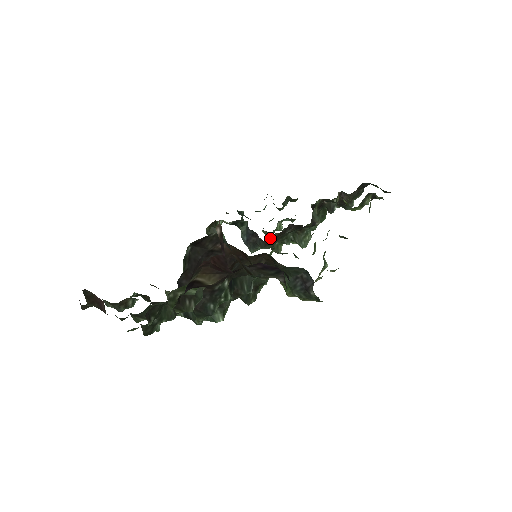
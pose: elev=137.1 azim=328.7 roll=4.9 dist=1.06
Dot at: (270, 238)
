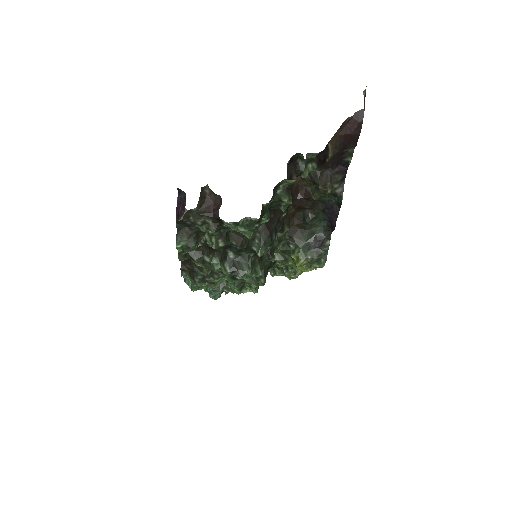
Dot at: occluded
